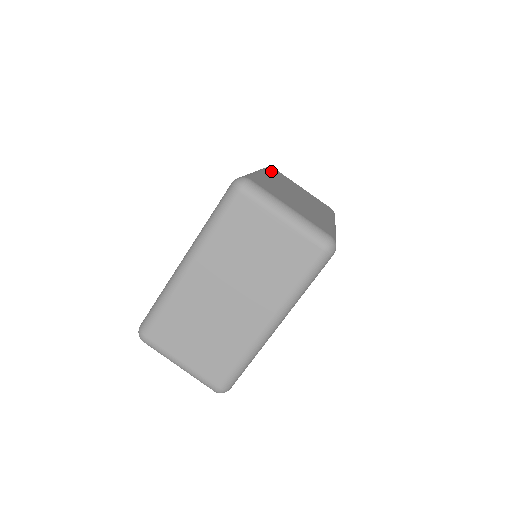
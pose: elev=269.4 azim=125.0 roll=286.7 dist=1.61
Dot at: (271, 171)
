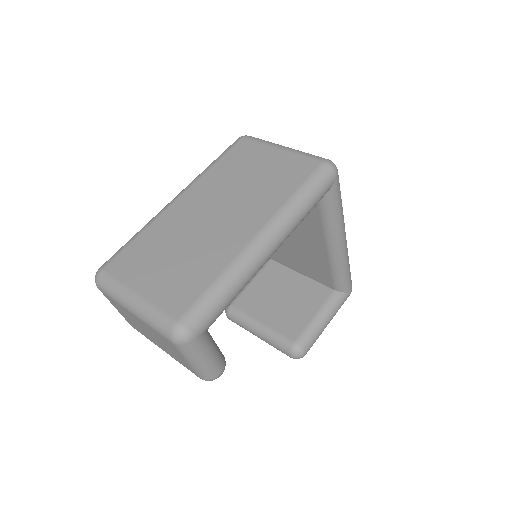
Dot at: occluded
